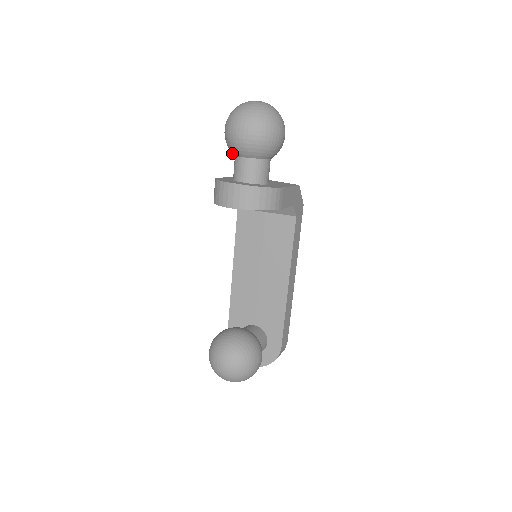
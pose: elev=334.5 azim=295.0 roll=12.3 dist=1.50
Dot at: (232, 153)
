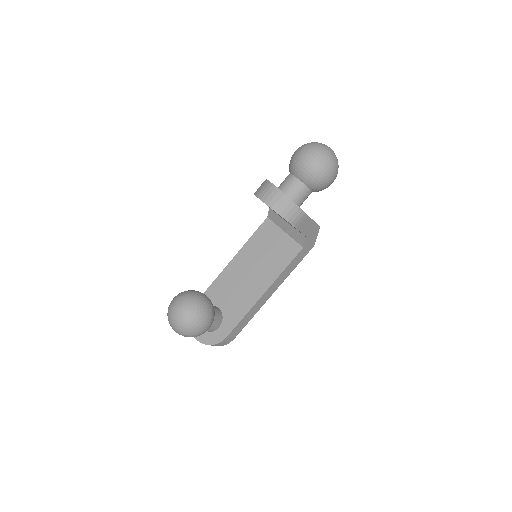
Dot at: (289, 170)
